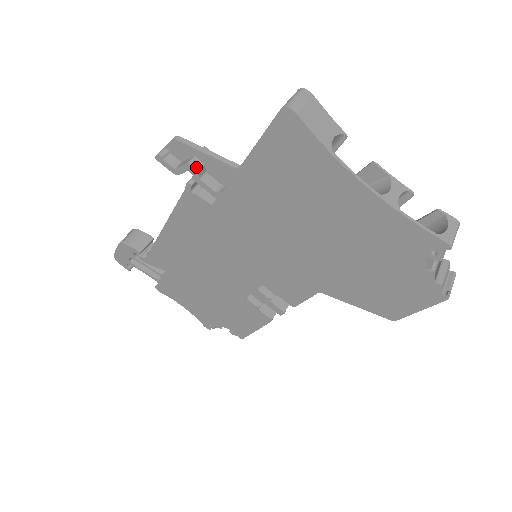
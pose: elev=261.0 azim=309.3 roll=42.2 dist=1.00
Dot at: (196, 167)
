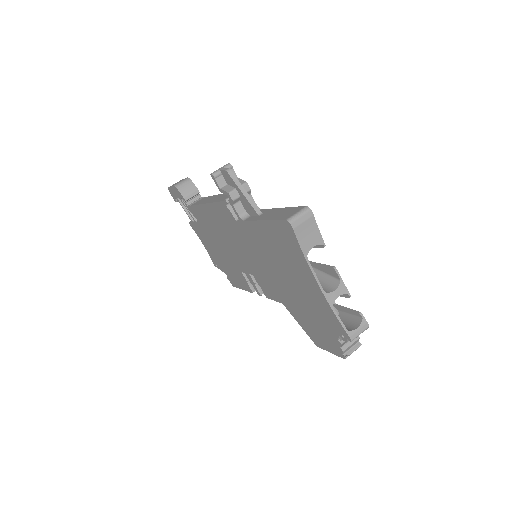
Dot at: (233, 198)
